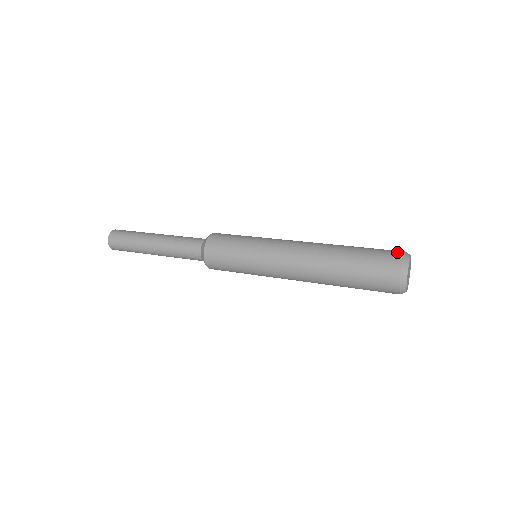
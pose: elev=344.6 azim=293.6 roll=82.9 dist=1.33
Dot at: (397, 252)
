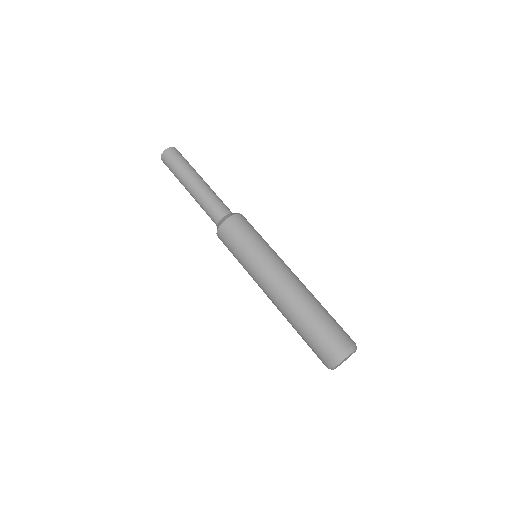
Dot at: (348, 341)
